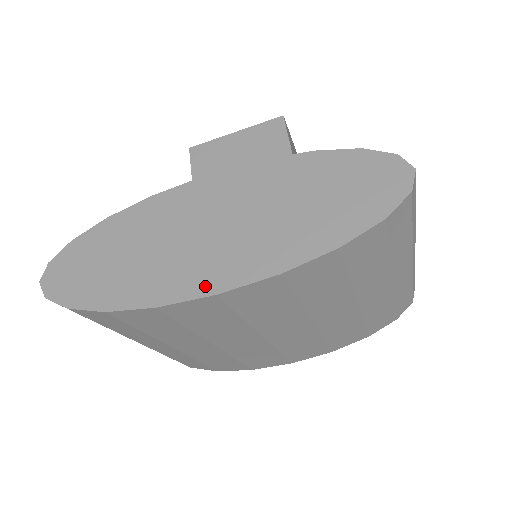
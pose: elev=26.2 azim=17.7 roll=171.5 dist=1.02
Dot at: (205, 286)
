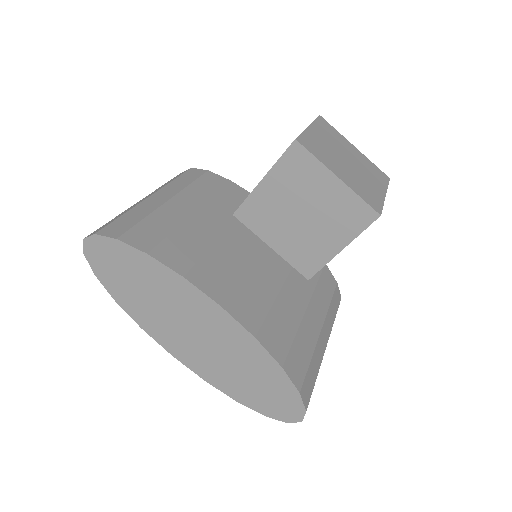
Dot at: (170, 348)
